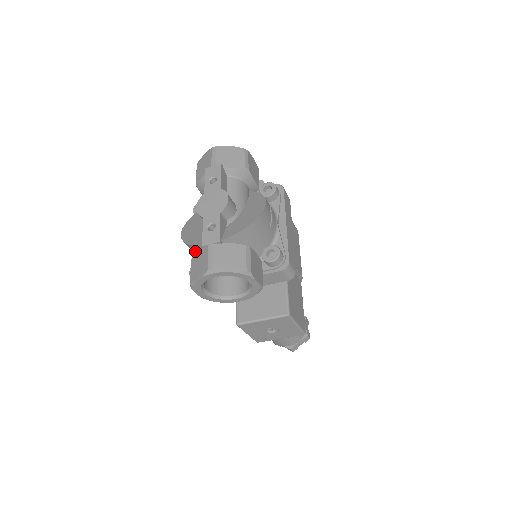
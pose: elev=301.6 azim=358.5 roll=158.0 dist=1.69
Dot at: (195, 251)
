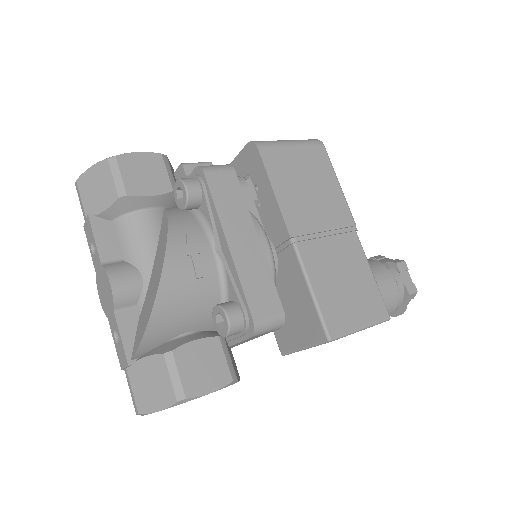
Dot at: occluded
